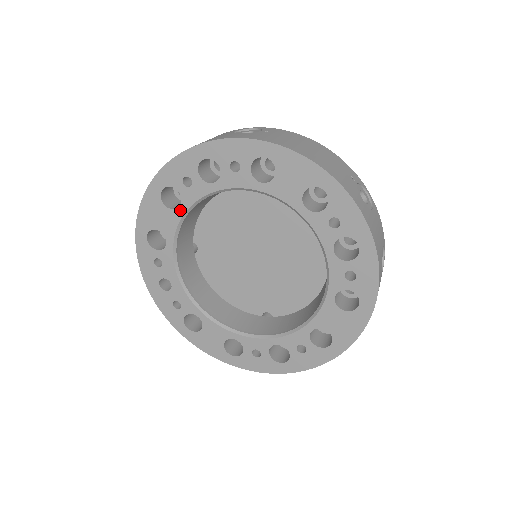
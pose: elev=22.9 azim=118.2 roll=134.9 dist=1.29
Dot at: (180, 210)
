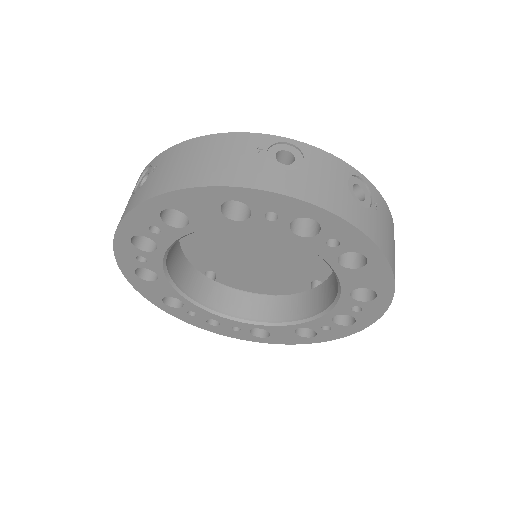
Dot at: (161, 278)
